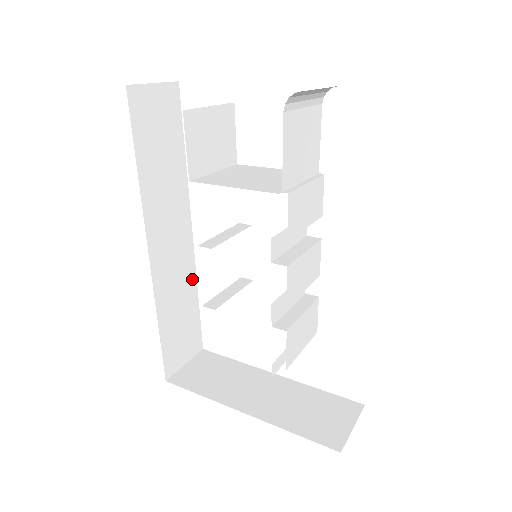
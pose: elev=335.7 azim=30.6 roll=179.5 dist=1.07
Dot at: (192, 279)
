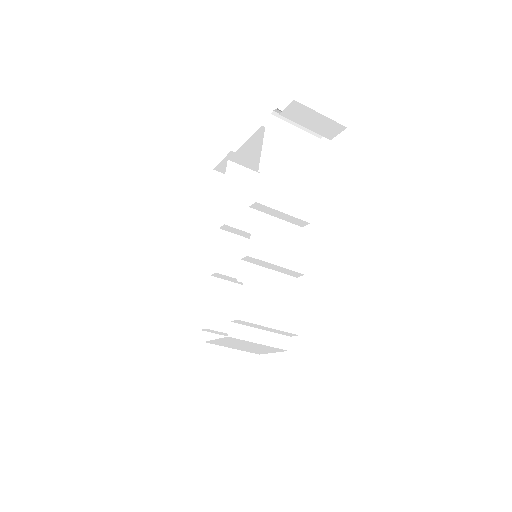
Dot at: (229, 325)
